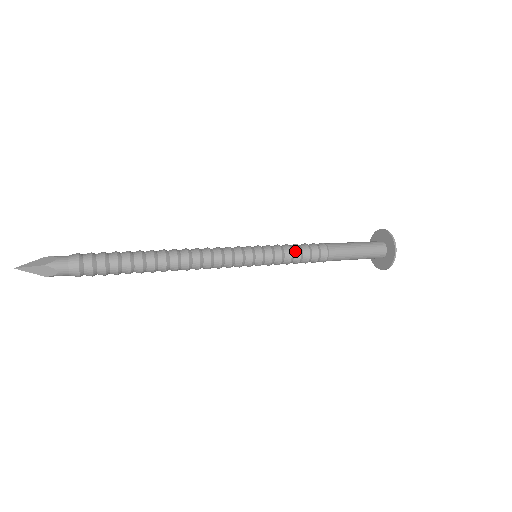
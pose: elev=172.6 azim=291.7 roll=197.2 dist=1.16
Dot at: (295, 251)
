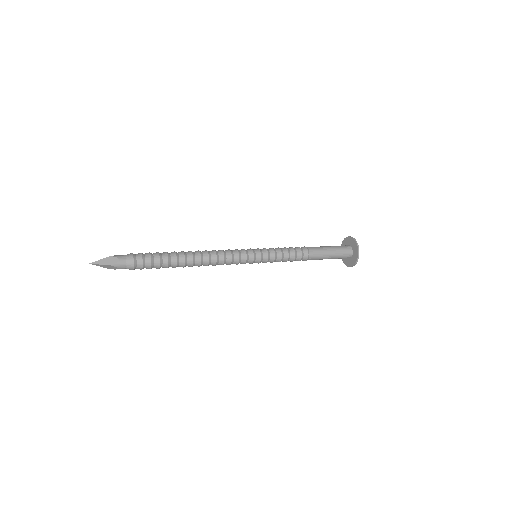
Dot at: (282, 248)
